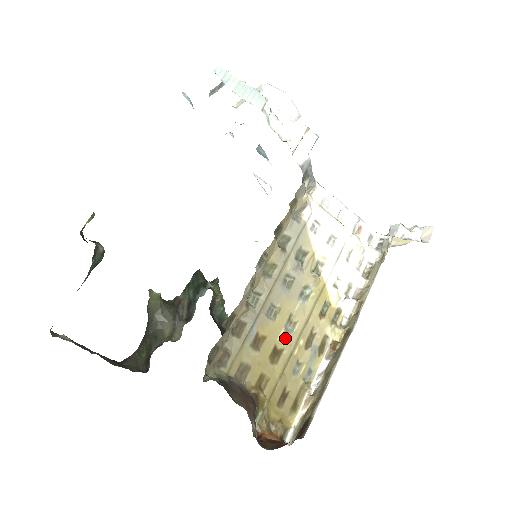
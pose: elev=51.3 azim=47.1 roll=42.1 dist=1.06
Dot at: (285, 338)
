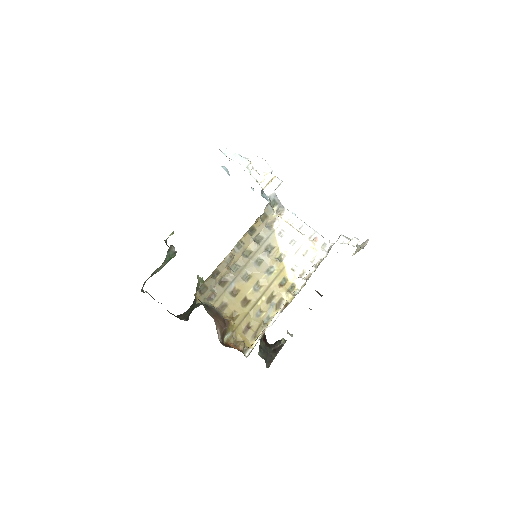
Dot at: (253, 294)
